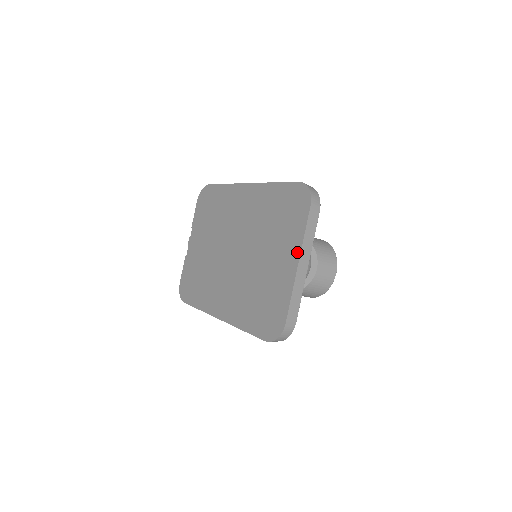
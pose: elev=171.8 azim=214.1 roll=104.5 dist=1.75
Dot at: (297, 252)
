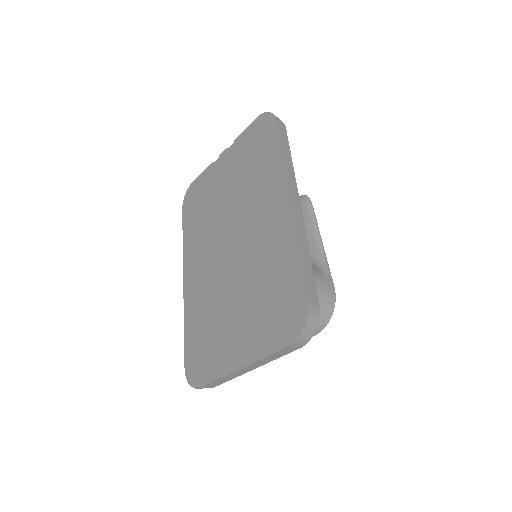
Dot at: (248, 359)
